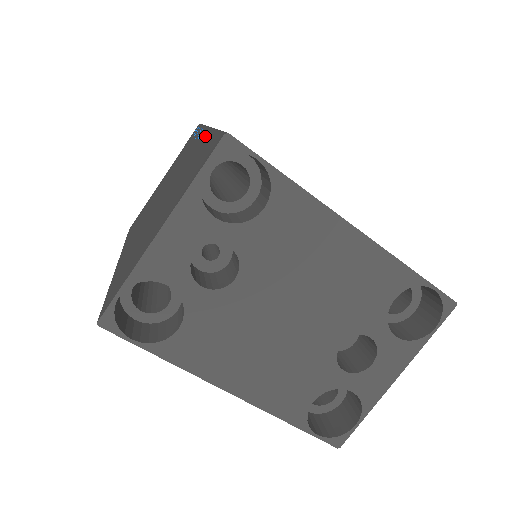
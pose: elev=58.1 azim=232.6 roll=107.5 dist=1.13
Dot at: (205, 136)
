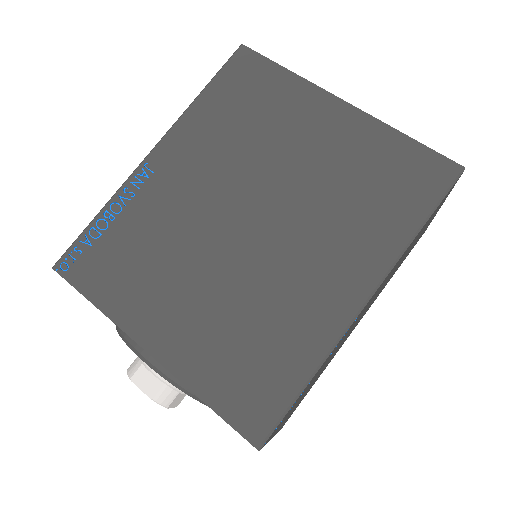
Dot at: occluded
